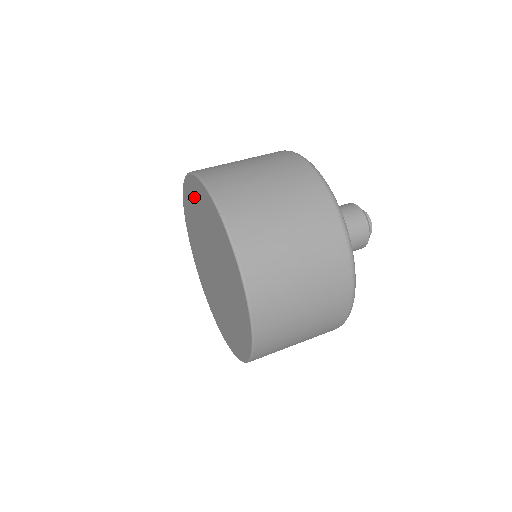
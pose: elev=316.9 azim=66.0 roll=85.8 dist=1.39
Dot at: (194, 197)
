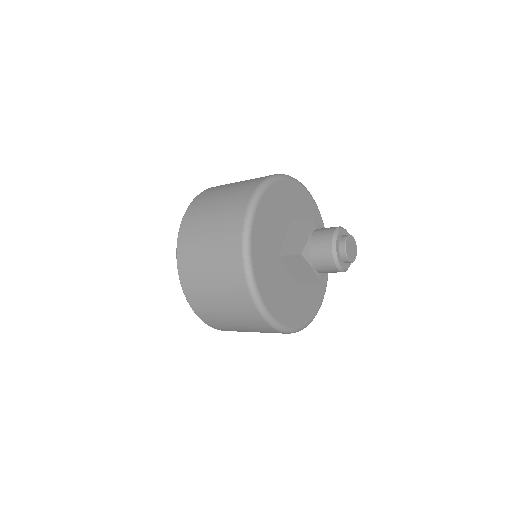
Dot at: occluded
